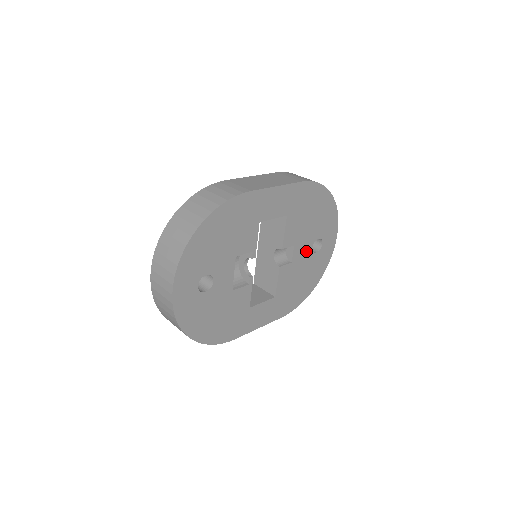
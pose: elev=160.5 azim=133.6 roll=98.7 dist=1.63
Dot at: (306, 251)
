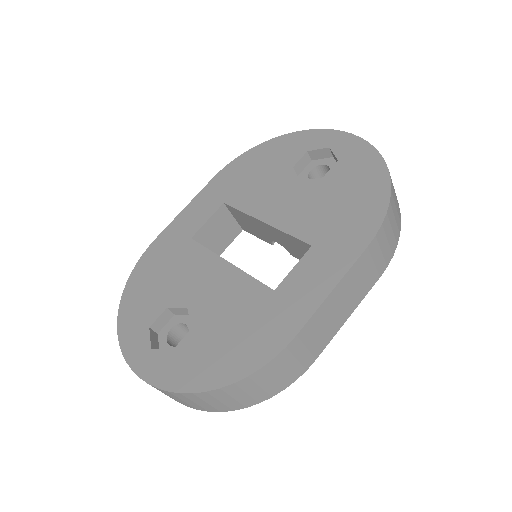
Dot at: occluded
